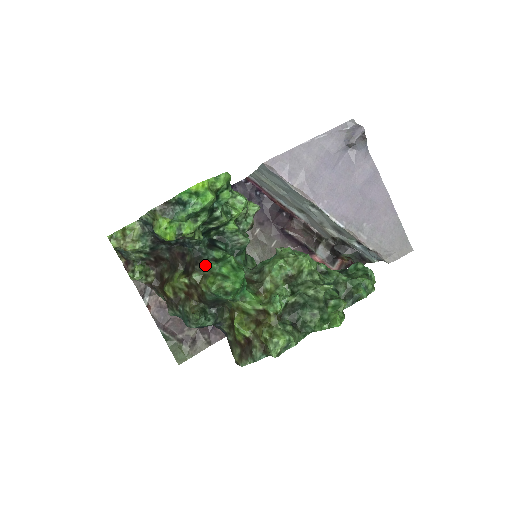
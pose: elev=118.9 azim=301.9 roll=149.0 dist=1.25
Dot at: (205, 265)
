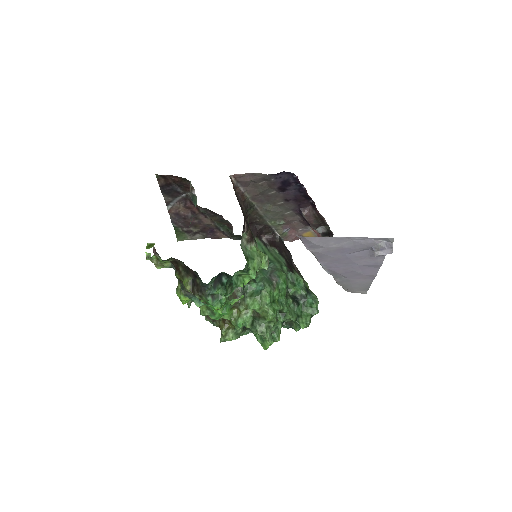
Dot at: (205, 298)
